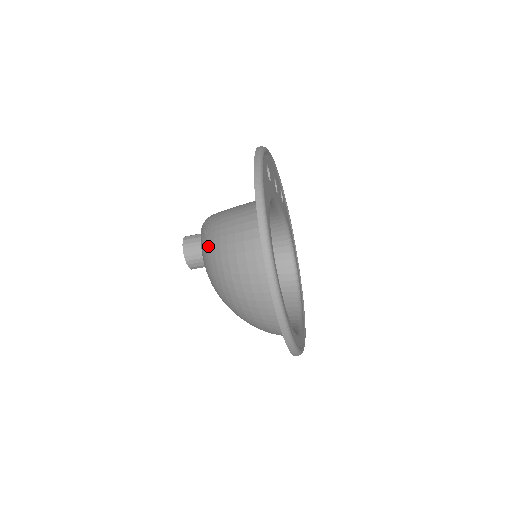
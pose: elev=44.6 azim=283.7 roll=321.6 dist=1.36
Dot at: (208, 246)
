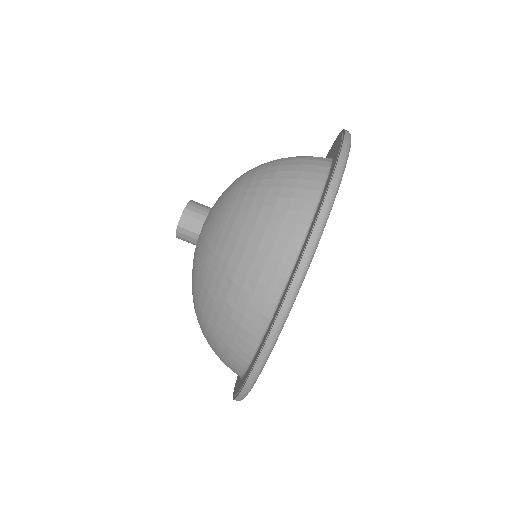
Dot at: occluded
